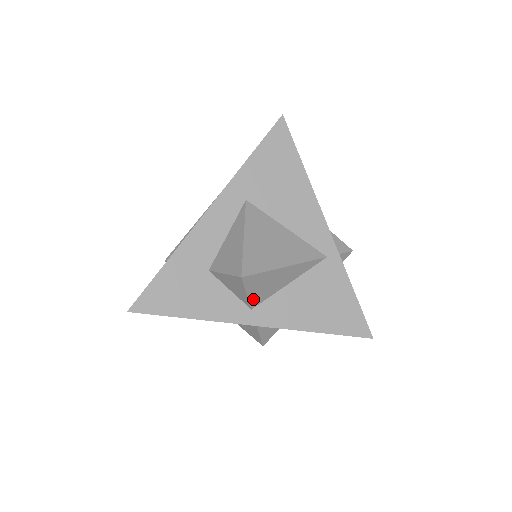
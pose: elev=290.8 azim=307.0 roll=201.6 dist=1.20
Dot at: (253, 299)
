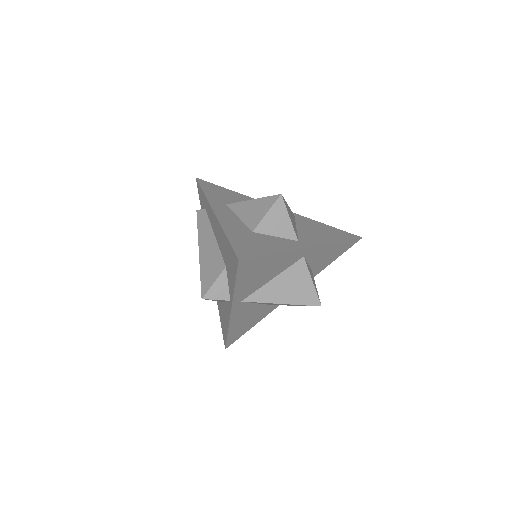
Dot at: (294, 229)
